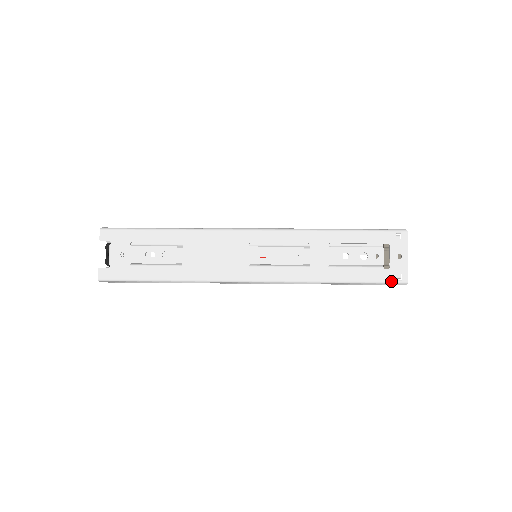
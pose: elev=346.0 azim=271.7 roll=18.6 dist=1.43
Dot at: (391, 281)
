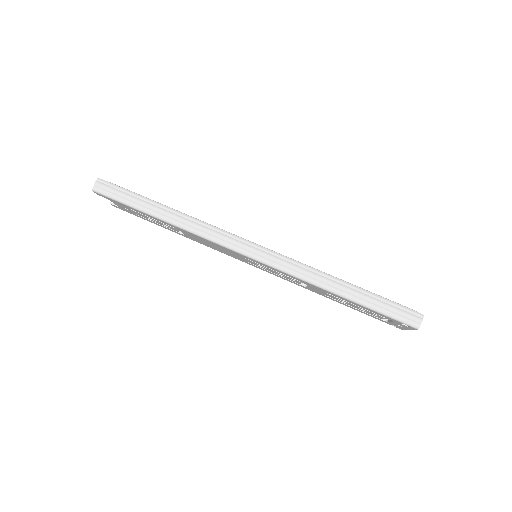
Dot at: occluded
